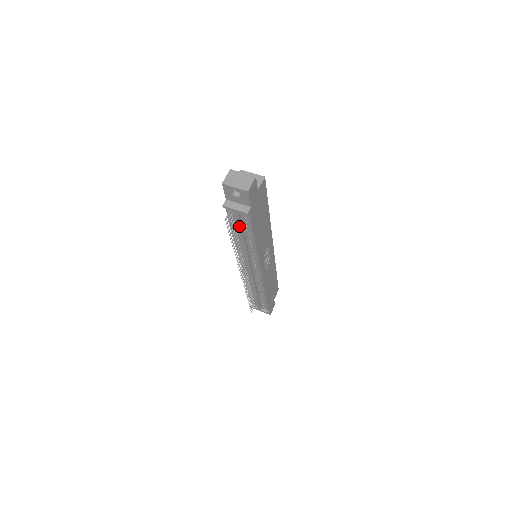
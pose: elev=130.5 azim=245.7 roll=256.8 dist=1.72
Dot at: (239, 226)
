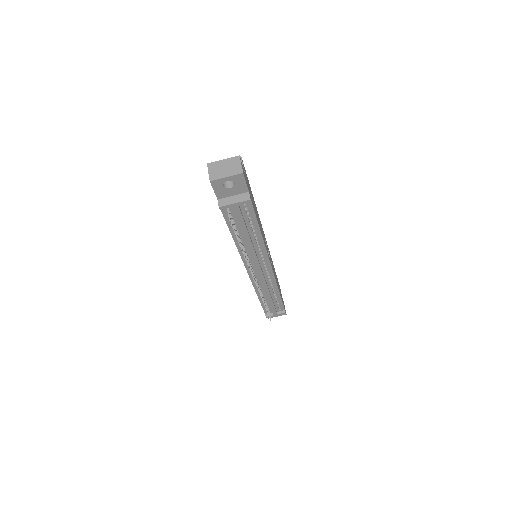
Dot at: (242, 222)
